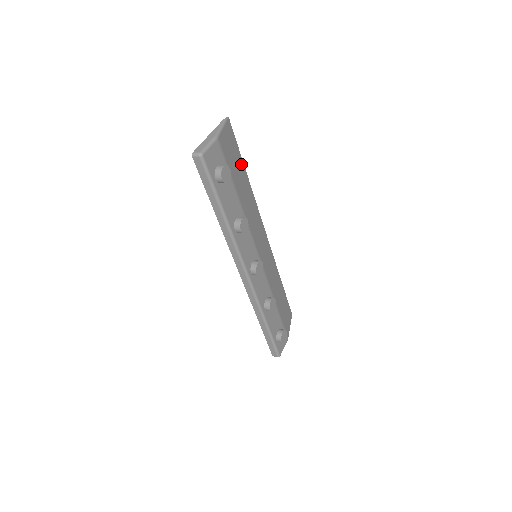
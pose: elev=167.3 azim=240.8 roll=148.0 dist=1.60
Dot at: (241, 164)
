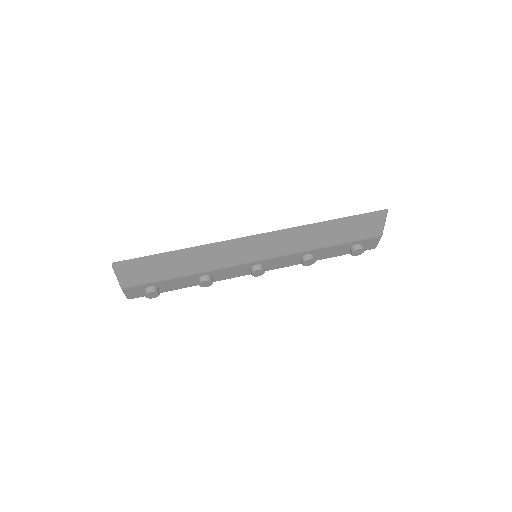
Dot at: (162, 257)
